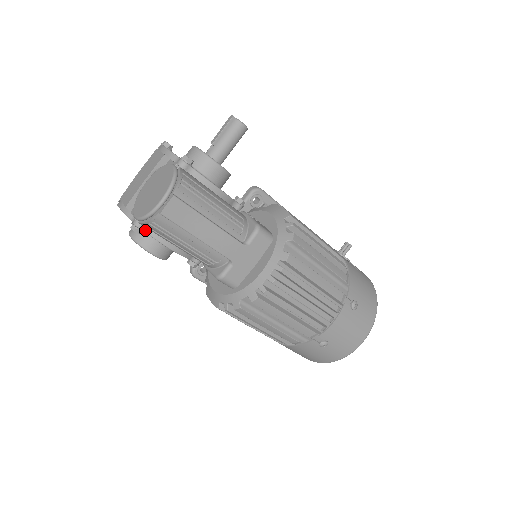
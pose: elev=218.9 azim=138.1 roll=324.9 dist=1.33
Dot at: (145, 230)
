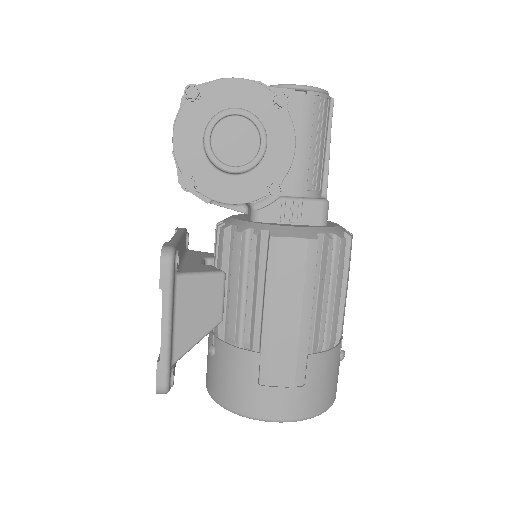
Dot at: (288, 108)
